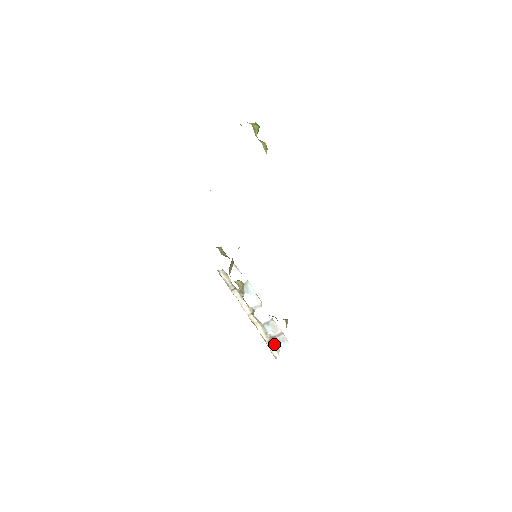
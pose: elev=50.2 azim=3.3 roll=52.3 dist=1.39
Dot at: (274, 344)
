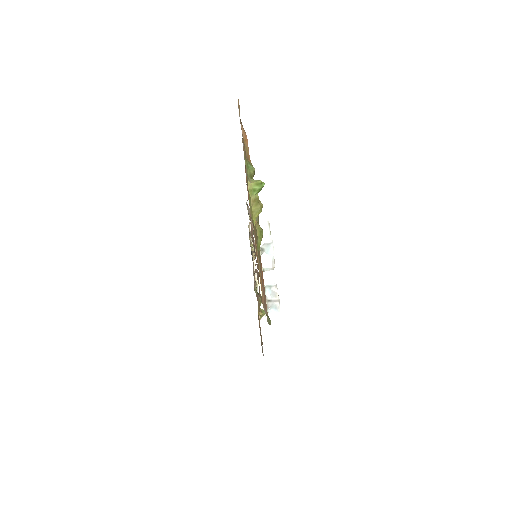
Dot at: occluded
